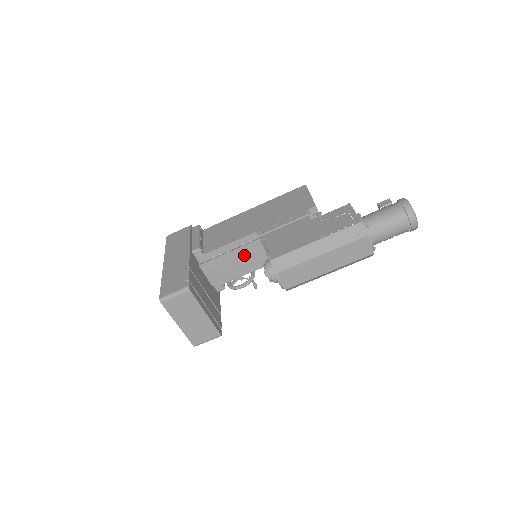
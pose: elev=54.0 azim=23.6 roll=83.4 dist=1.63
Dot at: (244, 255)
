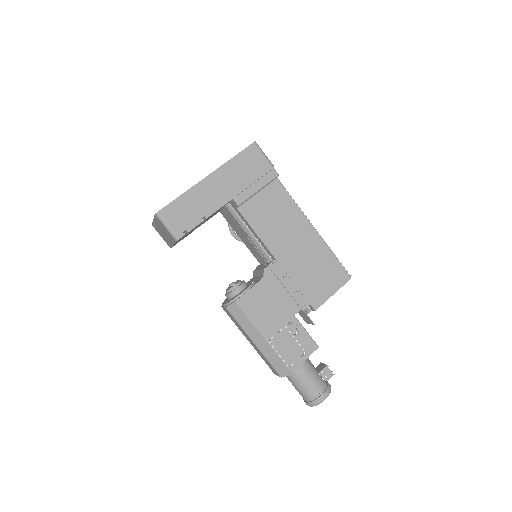
Dot at: (252, 246)
